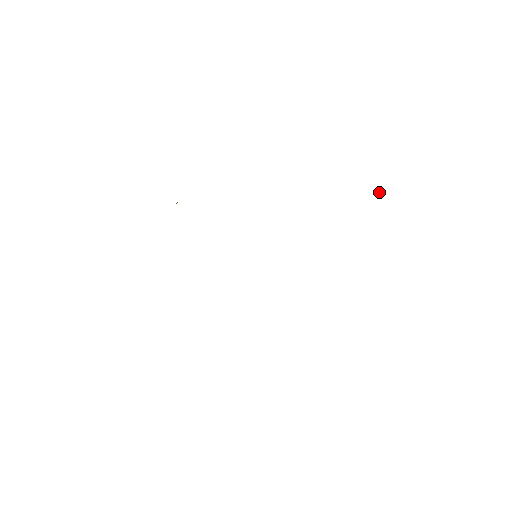
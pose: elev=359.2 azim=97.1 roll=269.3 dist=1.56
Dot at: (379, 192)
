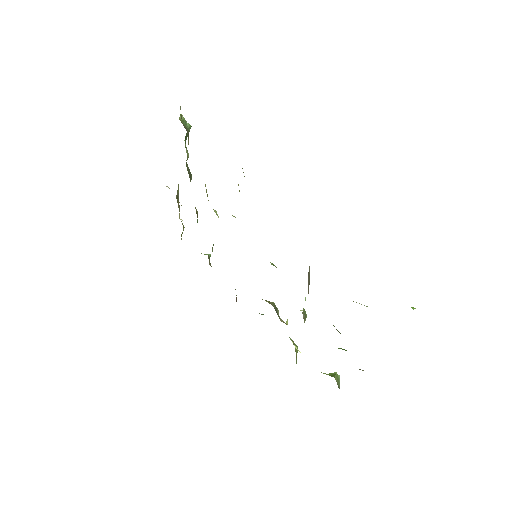
Dot at: occluded
